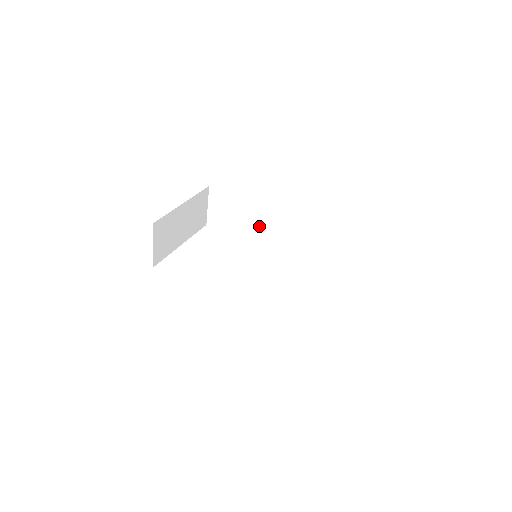
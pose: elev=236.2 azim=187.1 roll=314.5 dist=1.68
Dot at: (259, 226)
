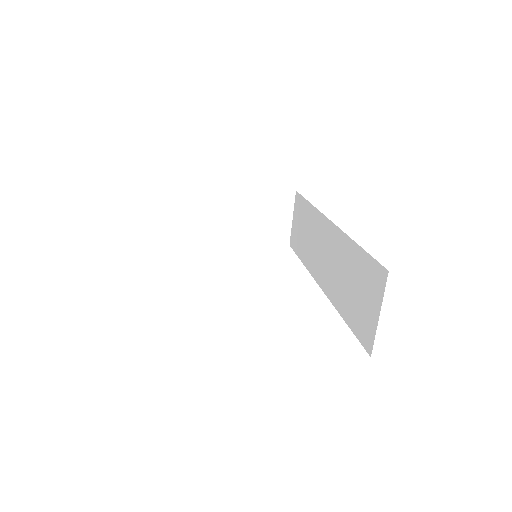
Dot at: (316, 243)
